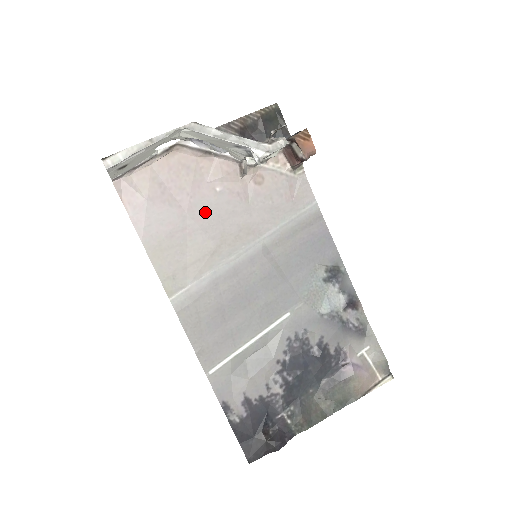
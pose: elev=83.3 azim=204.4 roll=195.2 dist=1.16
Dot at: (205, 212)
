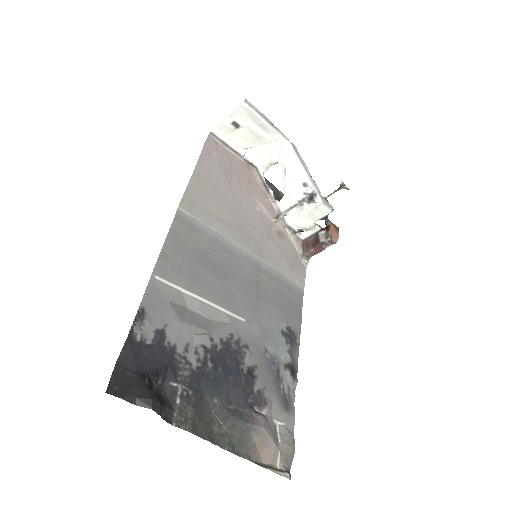
Dot at: (242, 206)
